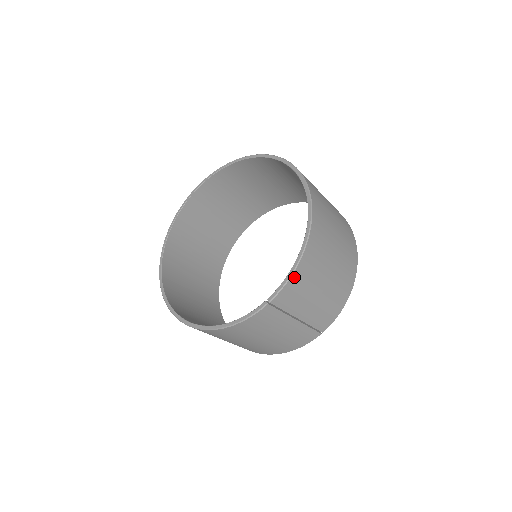
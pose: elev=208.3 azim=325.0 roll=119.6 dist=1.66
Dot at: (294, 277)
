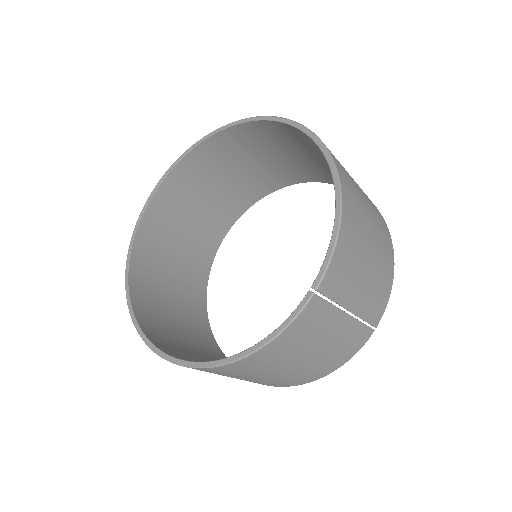
Dot at: (339, 246)
